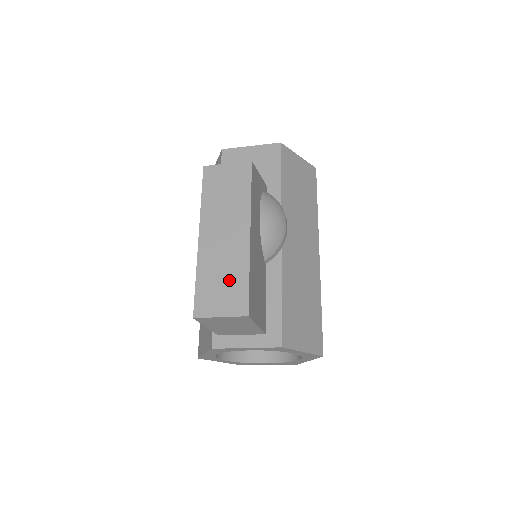
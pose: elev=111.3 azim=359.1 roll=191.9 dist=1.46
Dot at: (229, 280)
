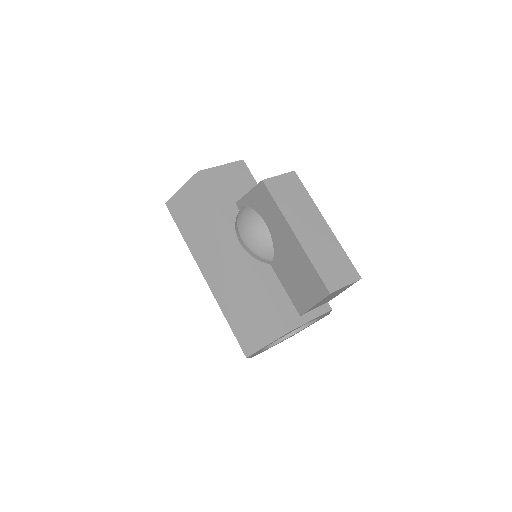
Dot at: (335, 259)
